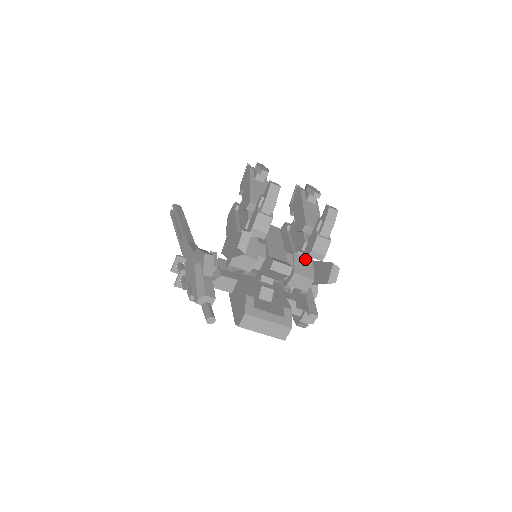
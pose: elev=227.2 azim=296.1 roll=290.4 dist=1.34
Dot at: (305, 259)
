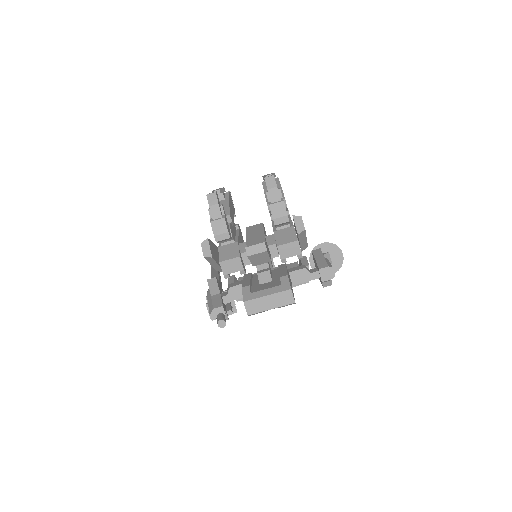
Dot at: (286, 230)
